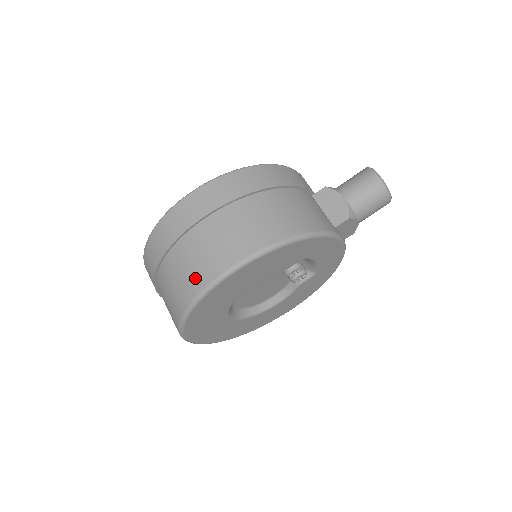
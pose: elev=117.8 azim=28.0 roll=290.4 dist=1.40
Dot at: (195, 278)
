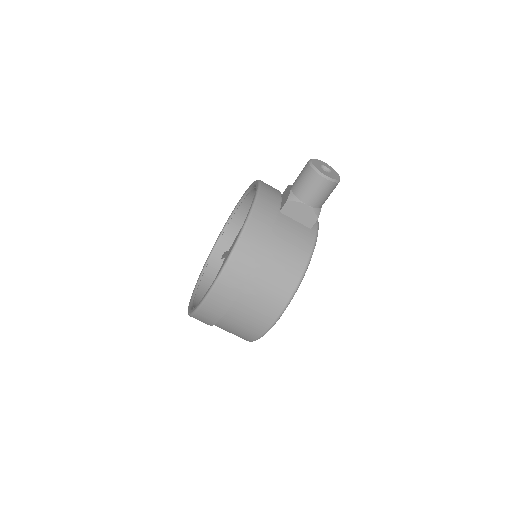
Dot at: (250, 333)
